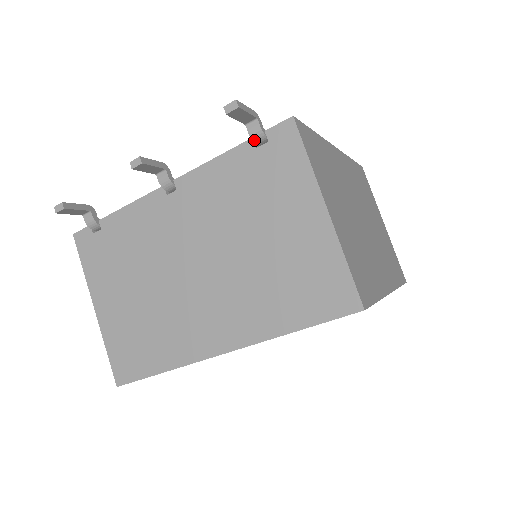
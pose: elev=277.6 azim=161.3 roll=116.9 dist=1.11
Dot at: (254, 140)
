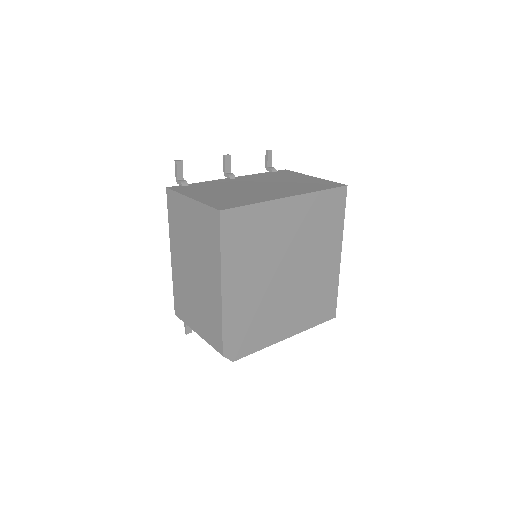
Dot at: (272, 171)
